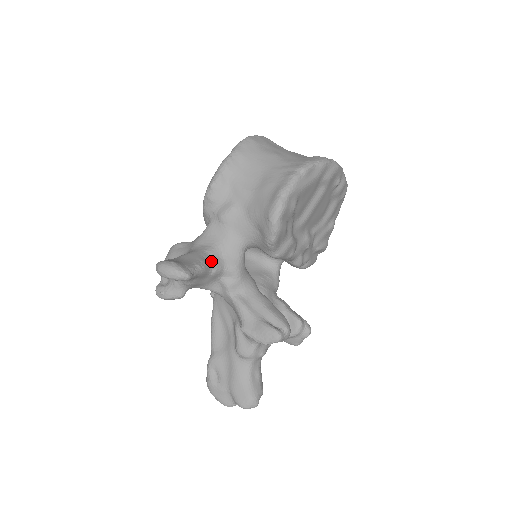
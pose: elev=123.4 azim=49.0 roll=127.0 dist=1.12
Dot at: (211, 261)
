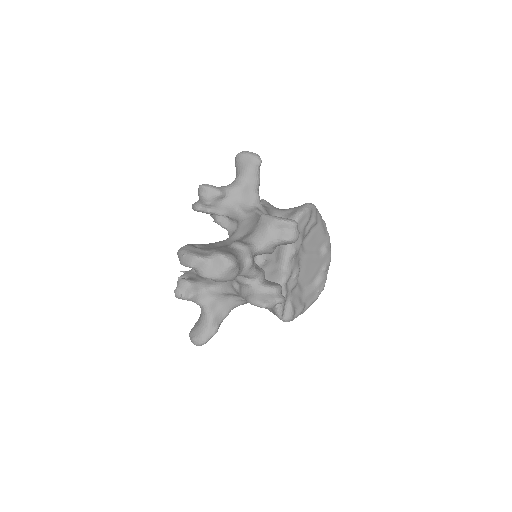
Dot at: occluded
